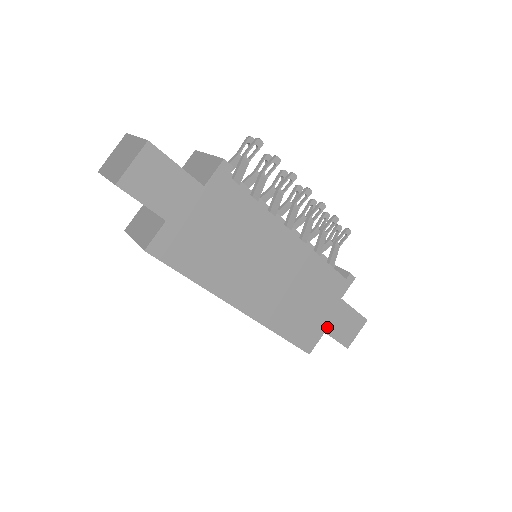
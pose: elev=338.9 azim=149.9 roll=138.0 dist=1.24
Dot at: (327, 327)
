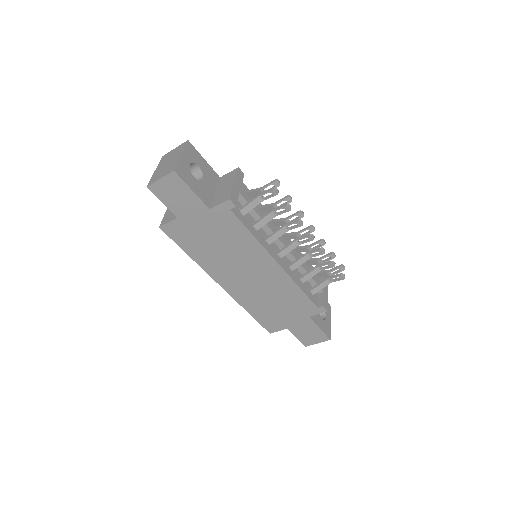
Dot at: (291, 326)
